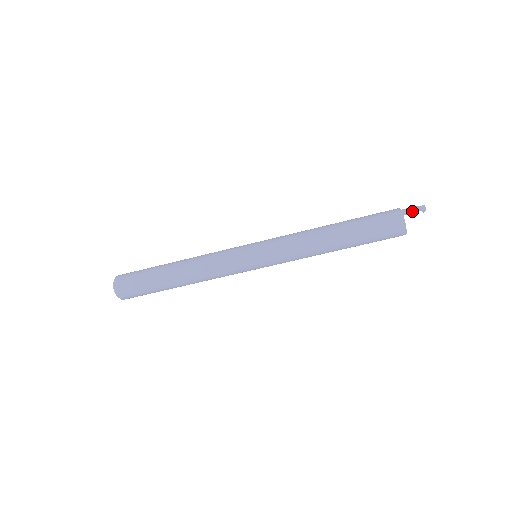
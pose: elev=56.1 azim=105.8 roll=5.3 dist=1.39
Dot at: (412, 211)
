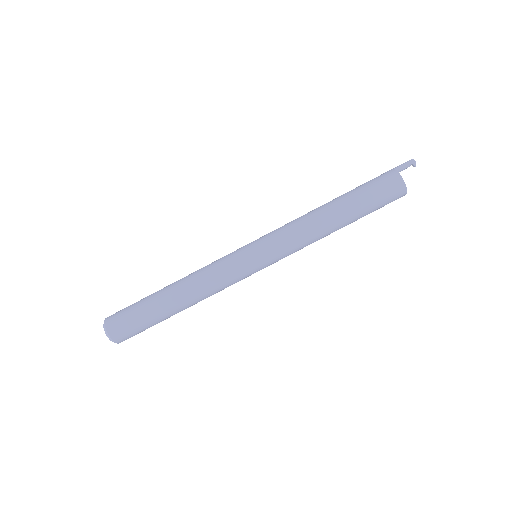
Dot at: (402, 166)
